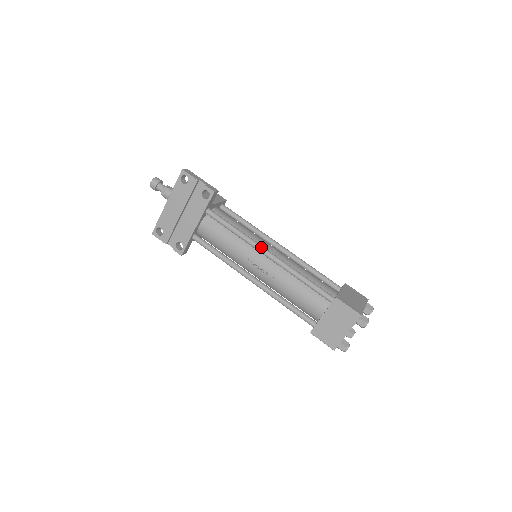
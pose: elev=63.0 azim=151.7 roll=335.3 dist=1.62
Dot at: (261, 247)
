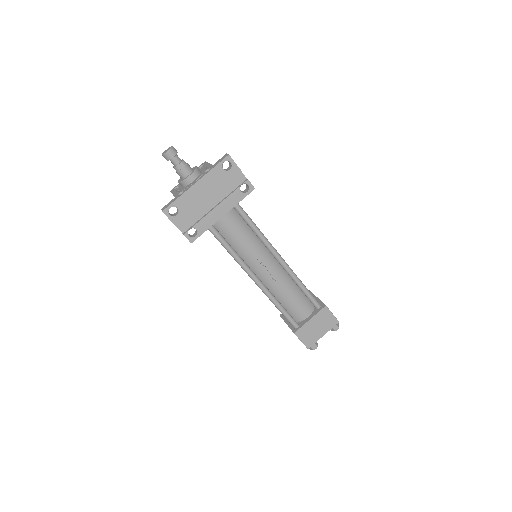
Dot at: occluded
